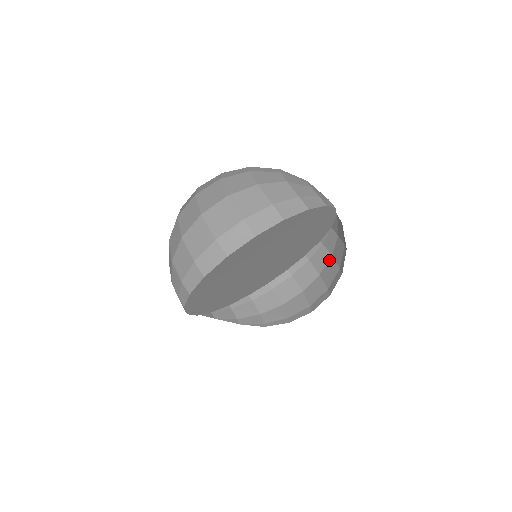
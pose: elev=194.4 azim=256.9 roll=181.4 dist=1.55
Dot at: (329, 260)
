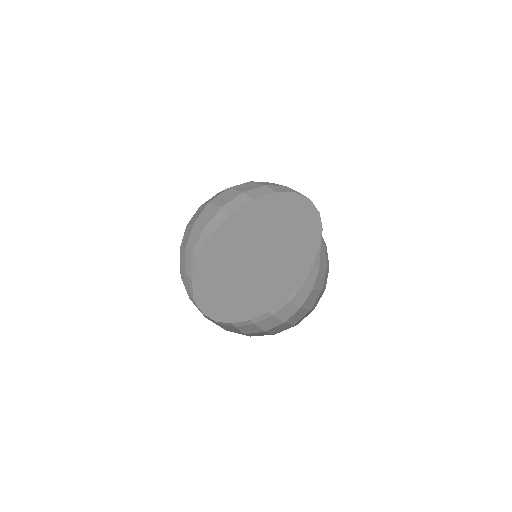
Dot at: (310, 293)
